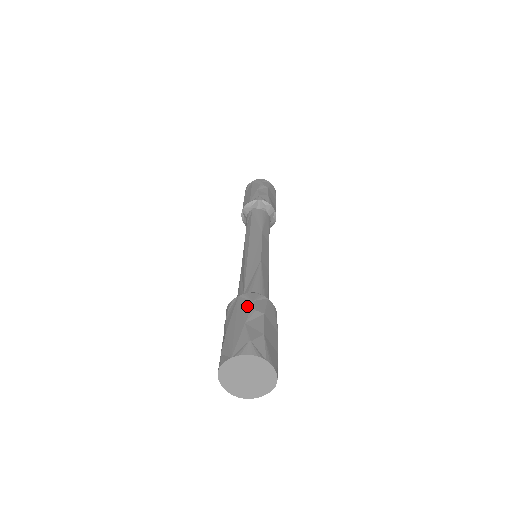
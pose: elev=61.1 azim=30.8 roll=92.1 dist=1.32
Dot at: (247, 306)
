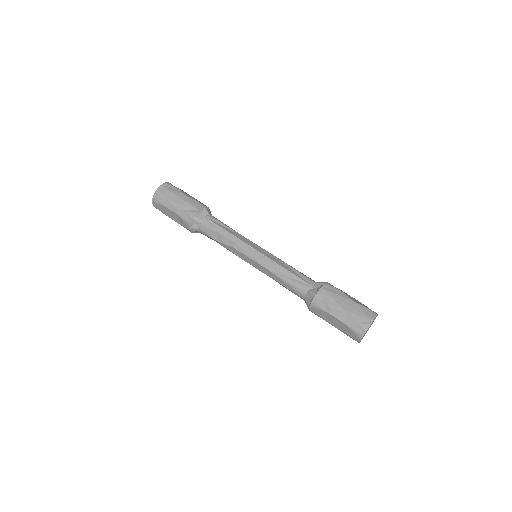
Dot at: (337, 291)
